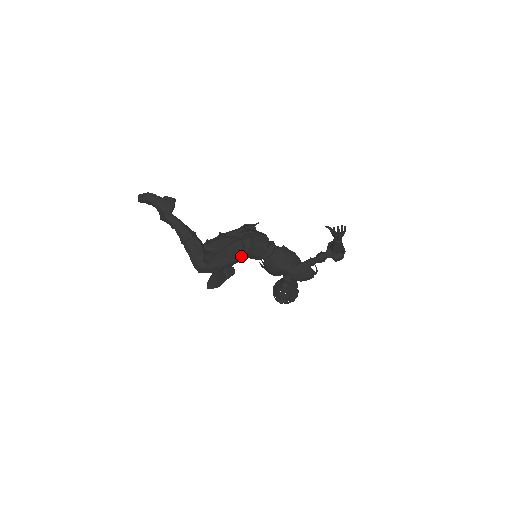
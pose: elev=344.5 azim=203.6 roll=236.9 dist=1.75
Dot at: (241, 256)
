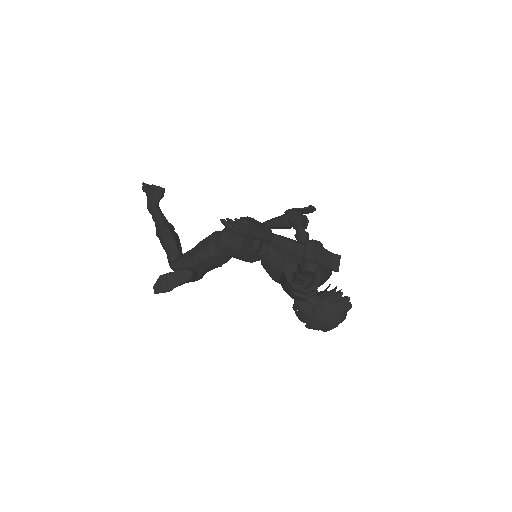
Dot at: (208, 256)
